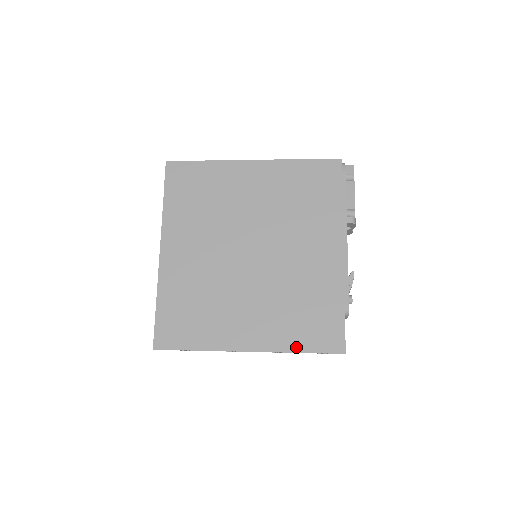
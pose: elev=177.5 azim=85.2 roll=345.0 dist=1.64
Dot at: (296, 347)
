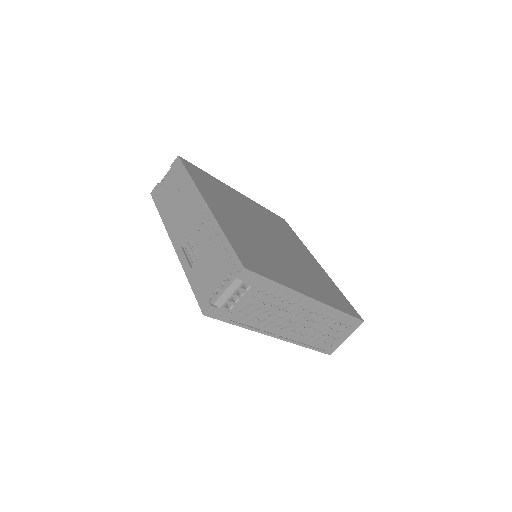
Dot at: (338, 307)
